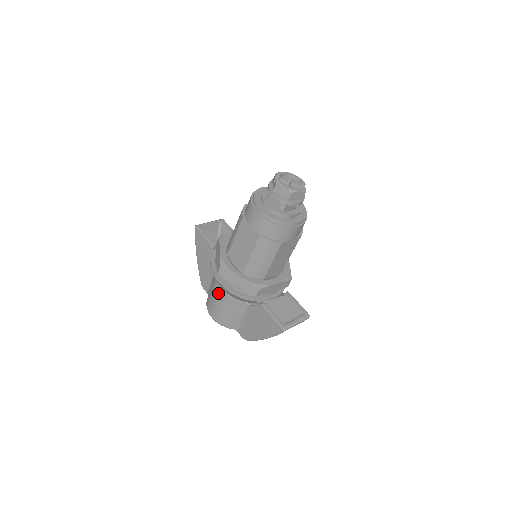
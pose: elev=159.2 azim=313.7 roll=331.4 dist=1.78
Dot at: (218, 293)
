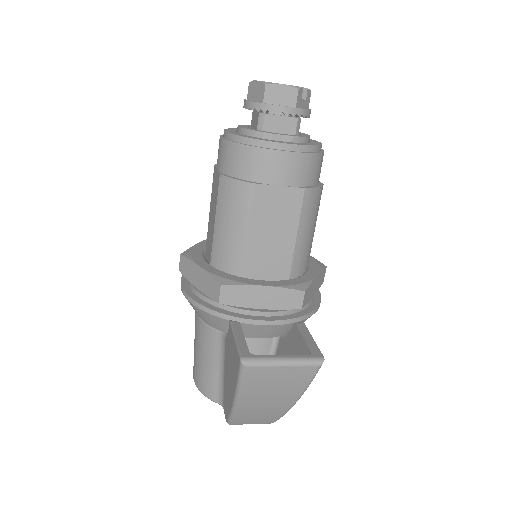
Dot at: (195, 322)
